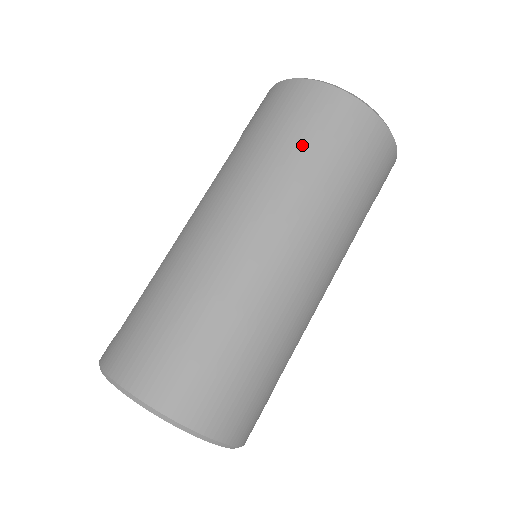
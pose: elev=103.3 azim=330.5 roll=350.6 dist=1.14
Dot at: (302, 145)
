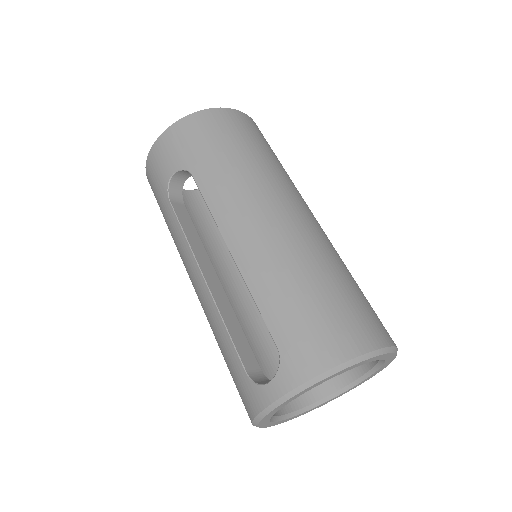
Dot at: (256, 147)
